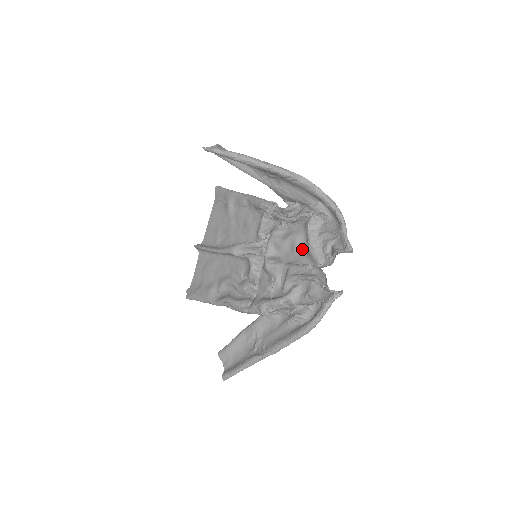
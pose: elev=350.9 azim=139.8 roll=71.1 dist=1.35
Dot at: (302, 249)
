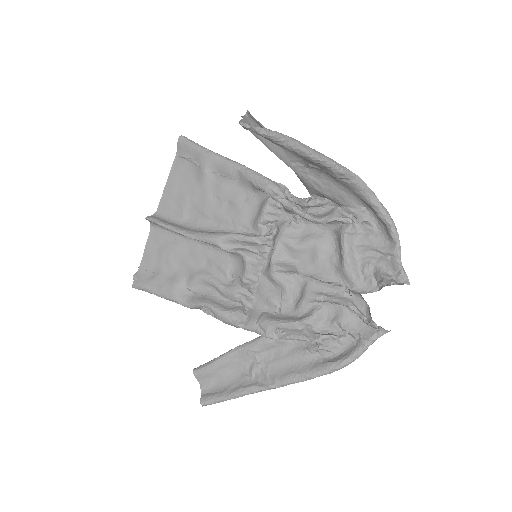
Dot at: (328, 260)
